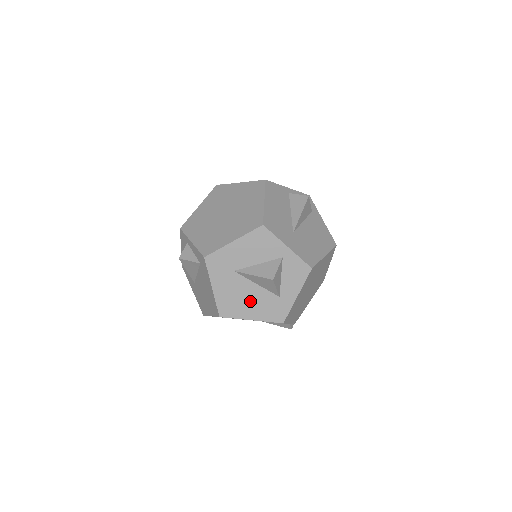
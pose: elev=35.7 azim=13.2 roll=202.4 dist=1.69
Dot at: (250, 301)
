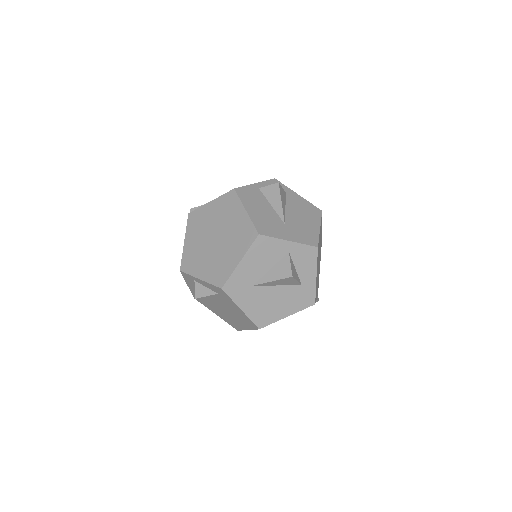
Dot at: (279, 302)
